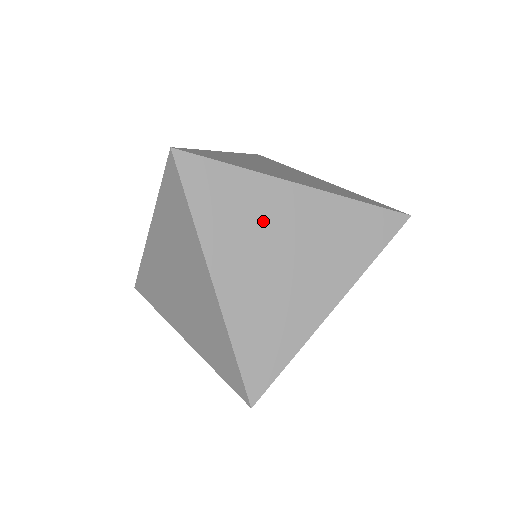
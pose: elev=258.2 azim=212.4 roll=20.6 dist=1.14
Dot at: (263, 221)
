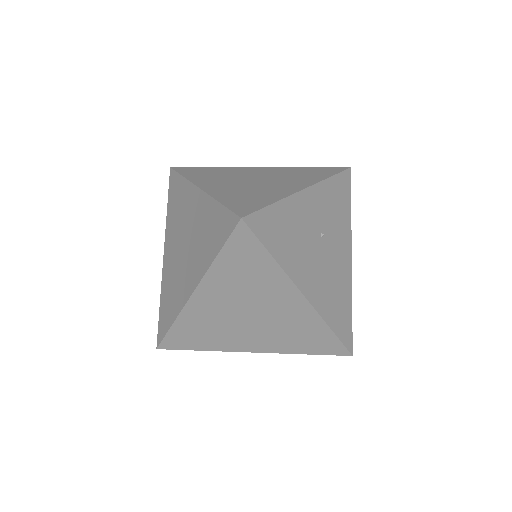
Dot at: (235, 175)
